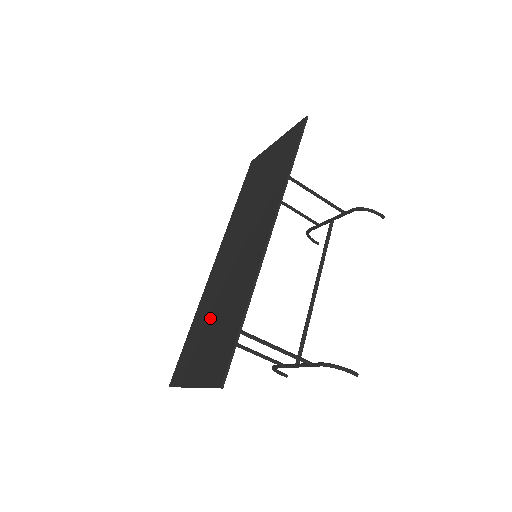
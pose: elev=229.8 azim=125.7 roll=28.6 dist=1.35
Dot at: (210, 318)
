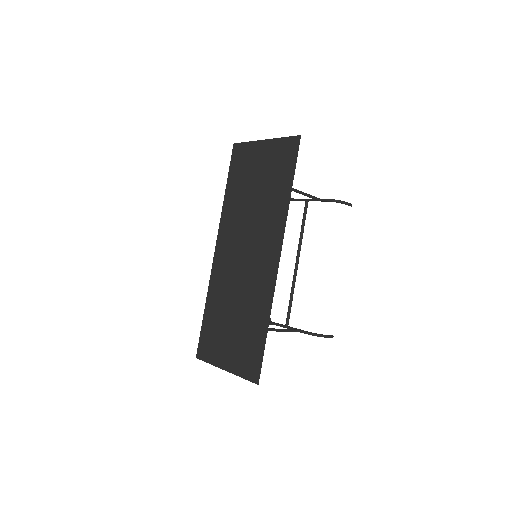
Dot at: (227, 314)
